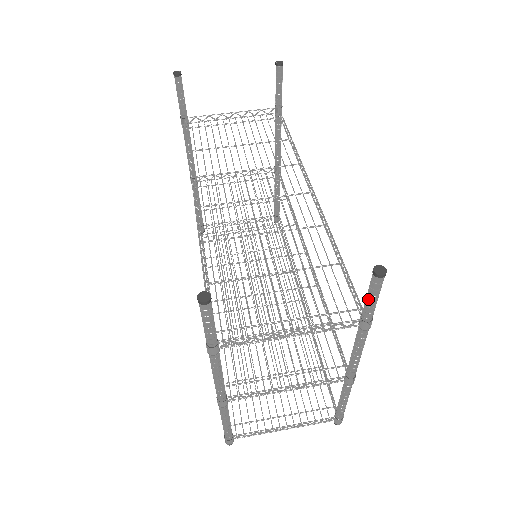
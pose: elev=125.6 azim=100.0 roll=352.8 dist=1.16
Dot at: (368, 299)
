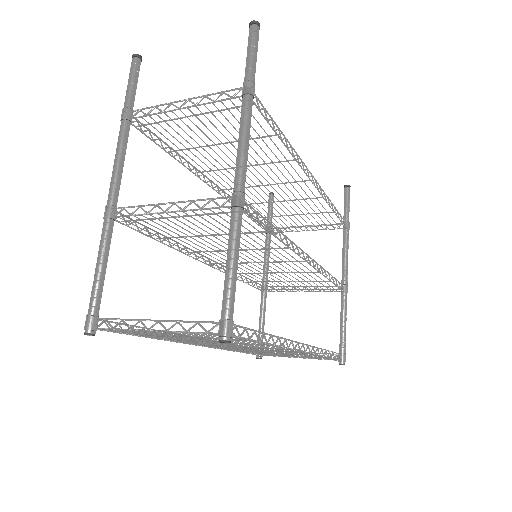
Dot at: (247, 55)
